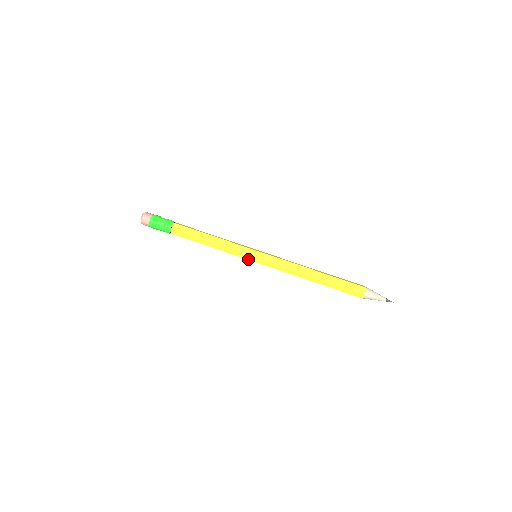
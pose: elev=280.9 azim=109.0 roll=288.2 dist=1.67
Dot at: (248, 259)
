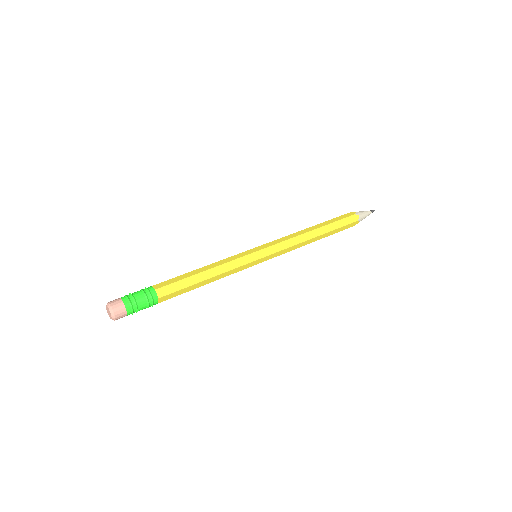
Dot at: (251, 253)
